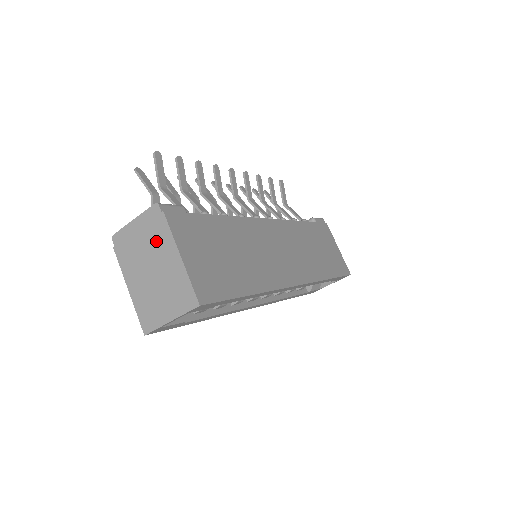
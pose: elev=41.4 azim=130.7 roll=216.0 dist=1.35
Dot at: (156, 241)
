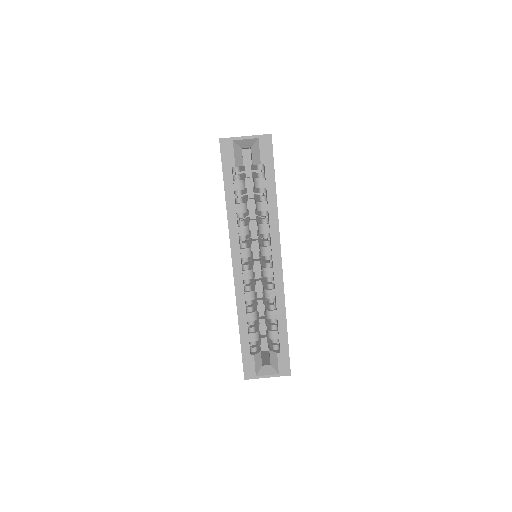
Dot at: occluded
